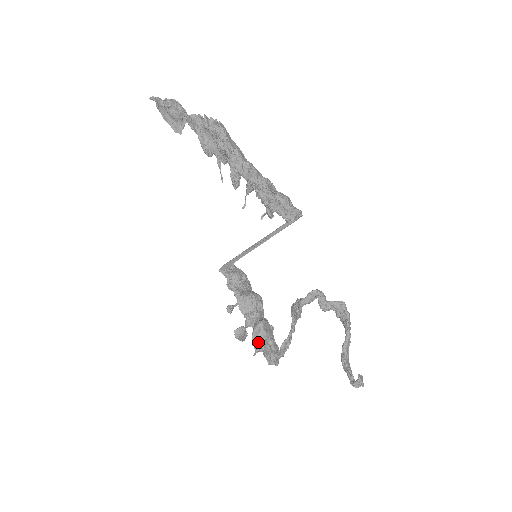
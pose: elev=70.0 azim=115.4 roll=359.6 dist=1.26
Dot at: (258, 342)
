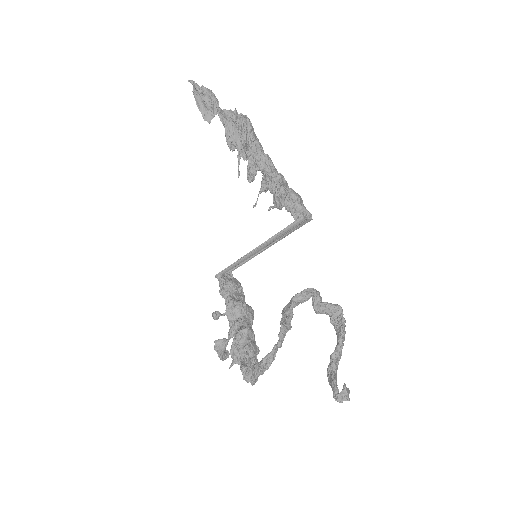
Dot at: (237, 351)
